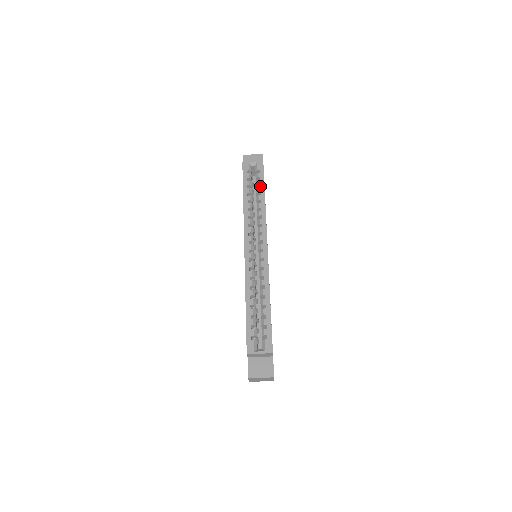
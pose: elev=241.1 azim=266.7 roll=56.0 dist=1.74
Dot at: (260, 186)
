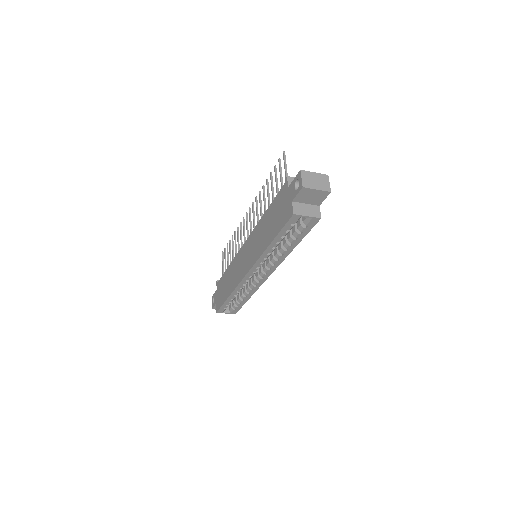
Dot at: (297, 240)
